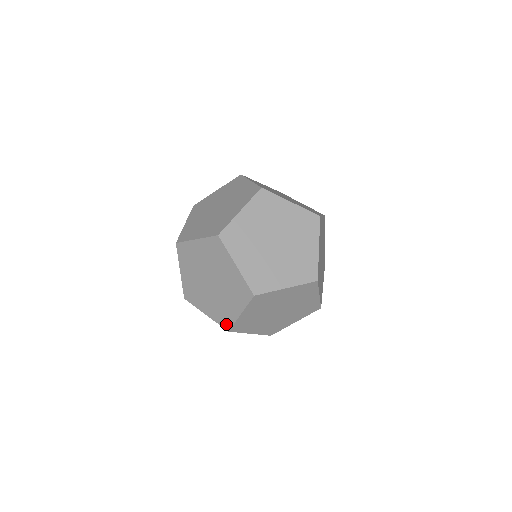
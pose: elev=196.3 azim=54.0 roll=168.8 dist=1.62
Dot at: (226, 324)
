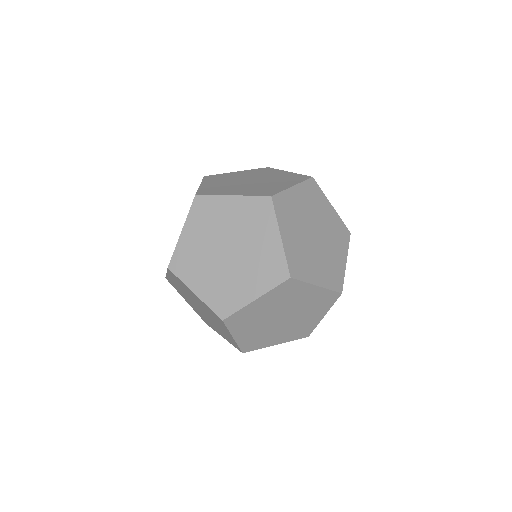
Dot at: (224, 310)
